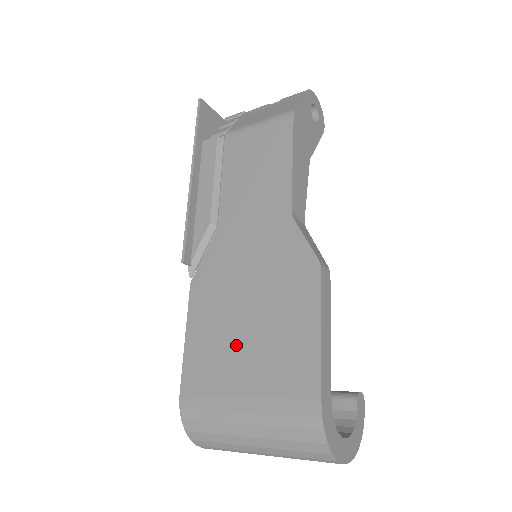
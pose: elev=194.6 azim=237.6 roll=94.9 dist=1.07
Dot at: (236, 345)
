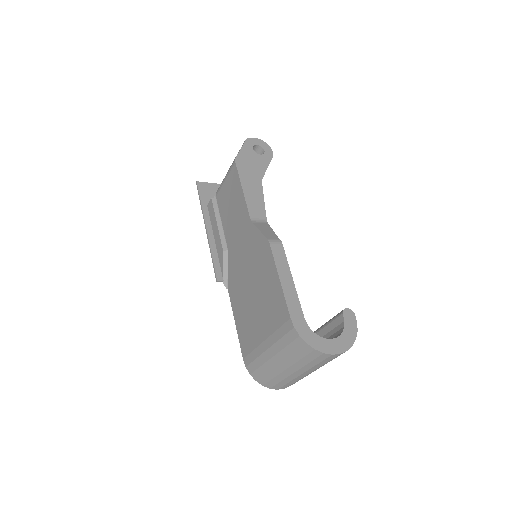
Dot at: (254, 313)
